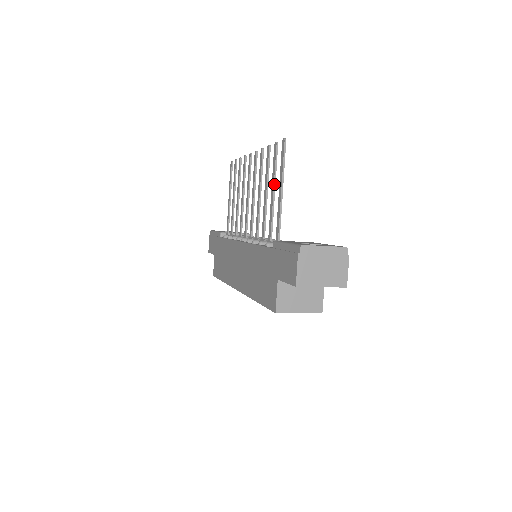
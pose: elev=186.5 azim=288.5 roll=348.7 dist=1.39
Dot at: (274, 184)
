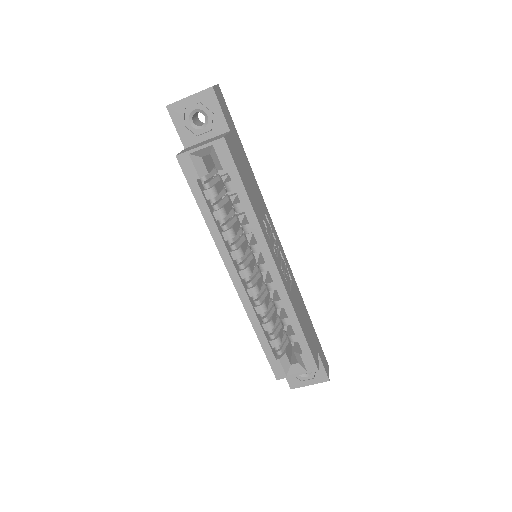
Dot at: occluded
